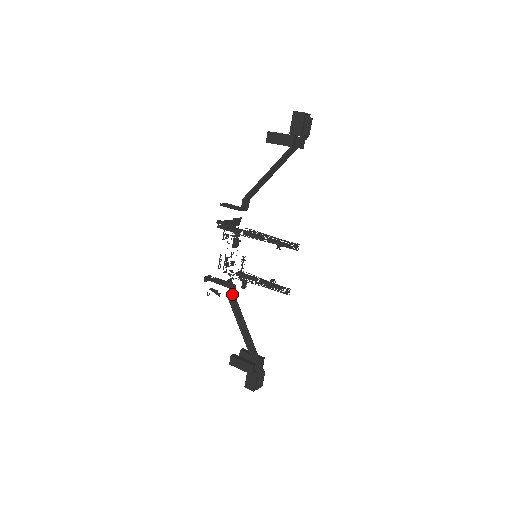
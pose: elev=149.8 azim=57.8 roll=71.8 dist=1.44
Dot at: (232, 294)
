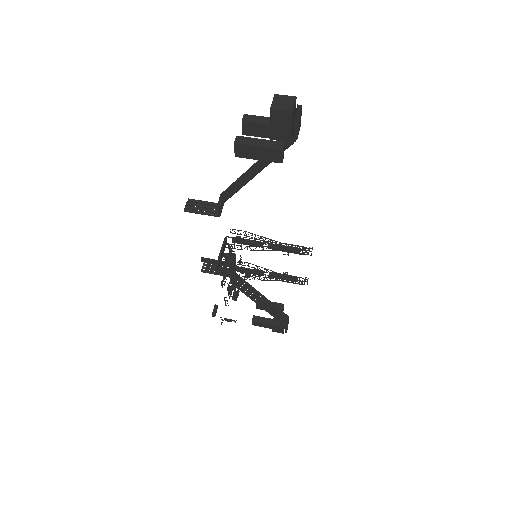
Dot at: occluded
